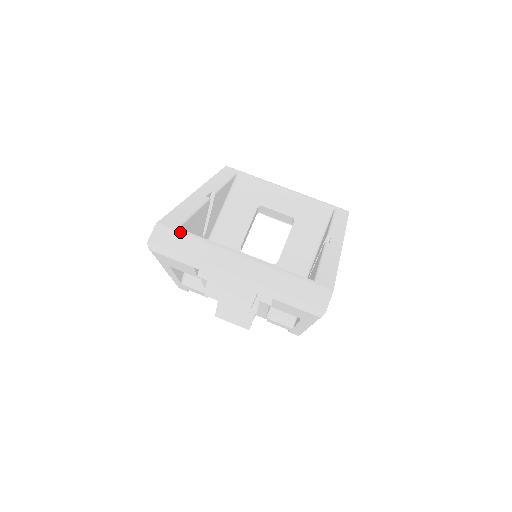
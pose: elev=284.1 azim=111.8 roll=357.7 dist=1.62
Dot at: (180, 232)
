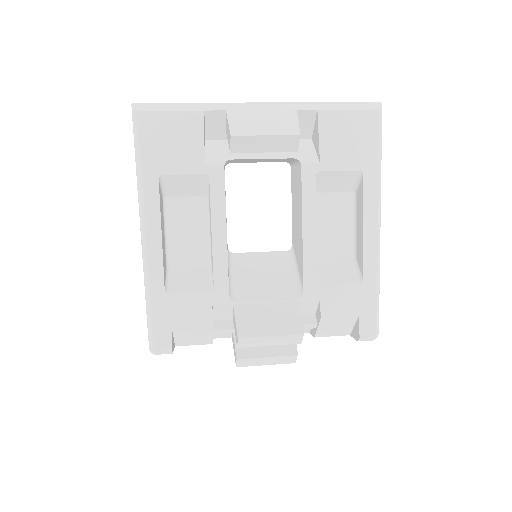
Dot at: occluded
